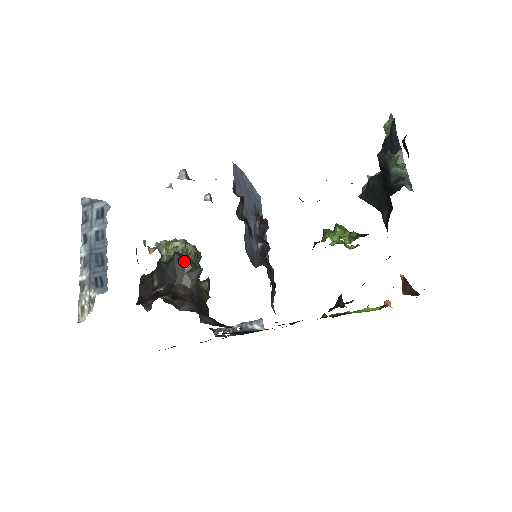
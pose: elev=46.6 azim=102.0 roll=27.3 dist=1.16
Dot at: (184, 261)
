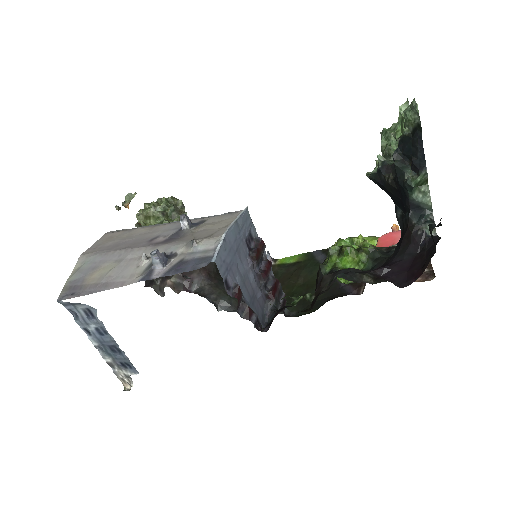
Dot at: occluded
